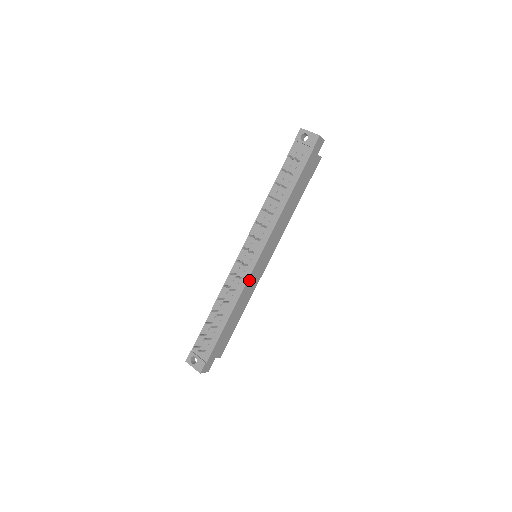
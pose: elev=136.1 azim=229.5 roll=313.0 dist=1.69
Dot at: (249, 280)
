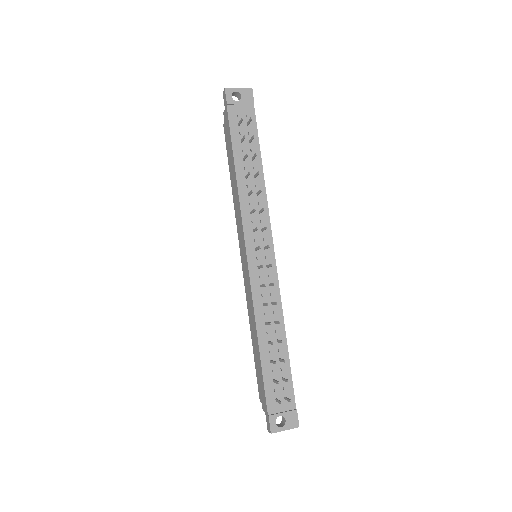
Dot at: (277, 282)
